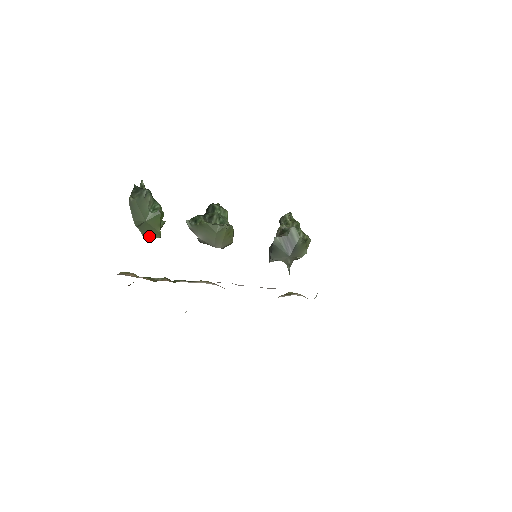
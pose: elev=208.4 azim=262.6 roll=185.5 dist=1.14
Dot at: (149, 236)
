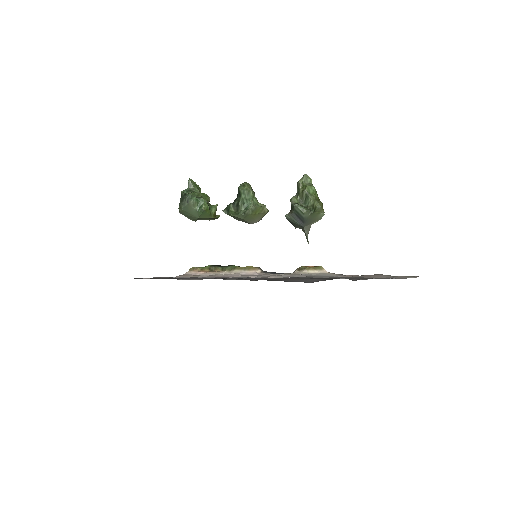
Dot at: (211, 219)
